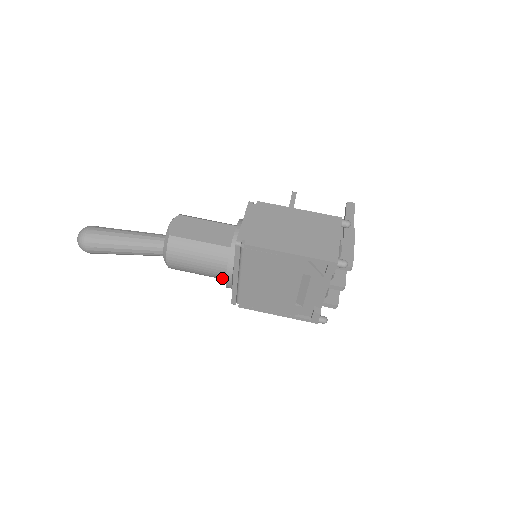
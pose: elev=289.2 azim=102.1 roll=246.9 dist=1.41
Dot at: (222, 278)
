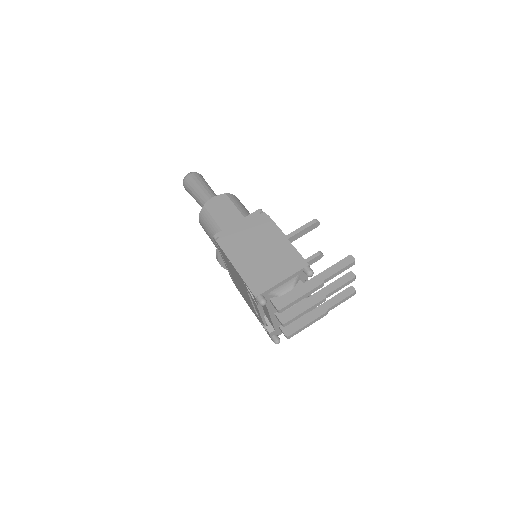
Dot at: occluded
